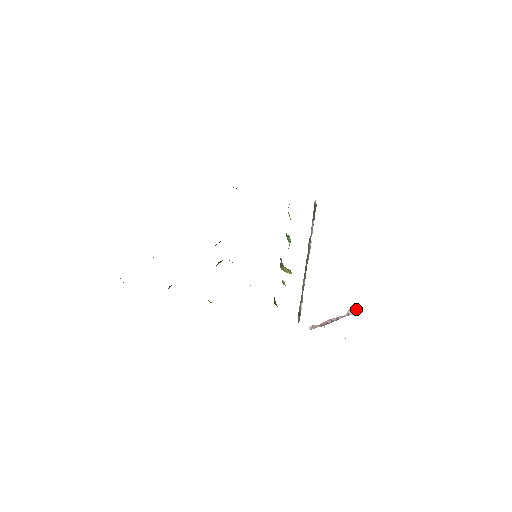
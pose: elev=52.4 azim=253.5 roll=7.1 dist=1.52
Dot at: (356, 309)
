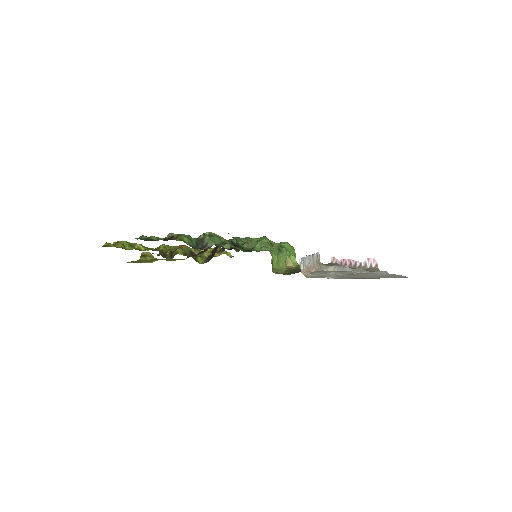
Dot at: (374, 262)
